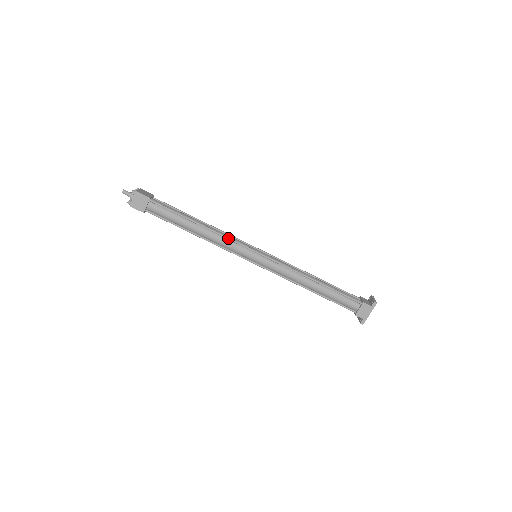
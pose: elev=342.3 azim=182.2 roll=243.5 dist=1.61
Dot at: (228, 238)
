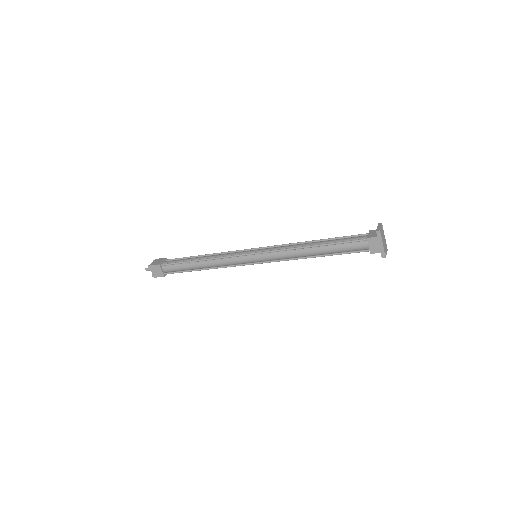
Dot at: (224, 257)
